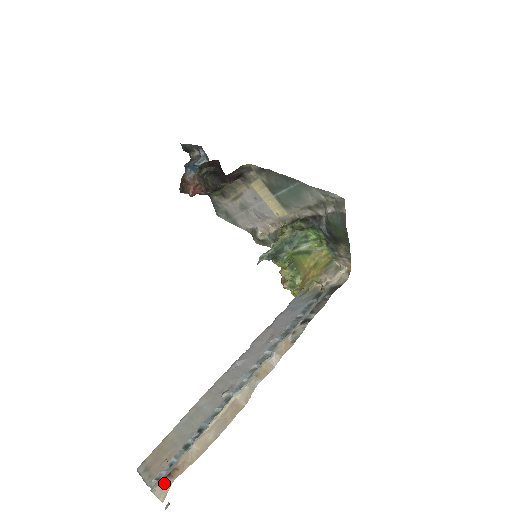
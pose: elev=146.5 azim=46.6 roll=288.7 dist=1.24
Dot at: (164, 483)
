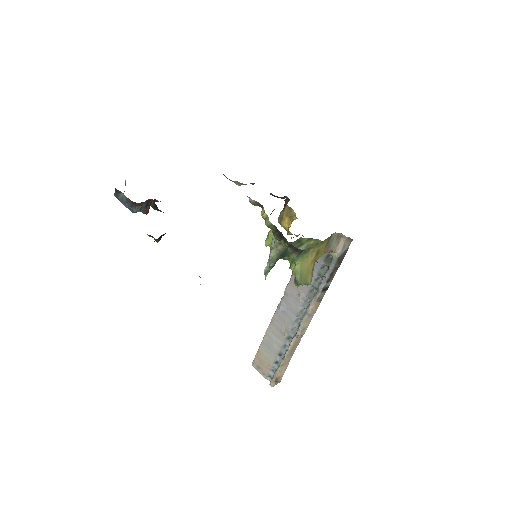
Dot at: (275, 383)
